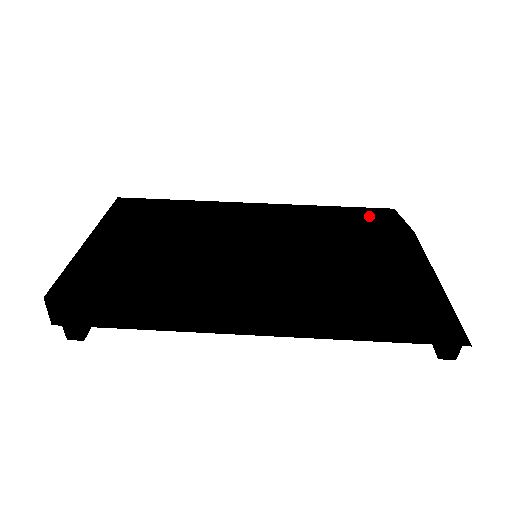
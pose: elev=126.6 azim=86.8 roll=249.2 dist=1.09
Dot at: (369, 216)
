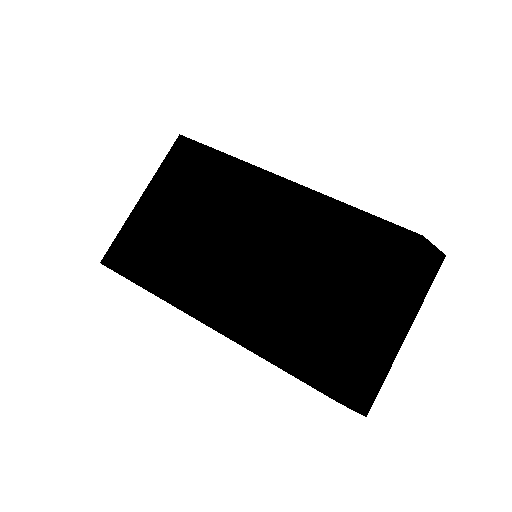
Dot at: (384, 241)
